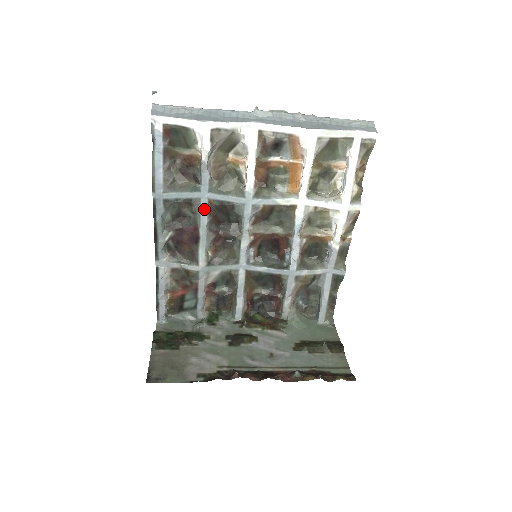
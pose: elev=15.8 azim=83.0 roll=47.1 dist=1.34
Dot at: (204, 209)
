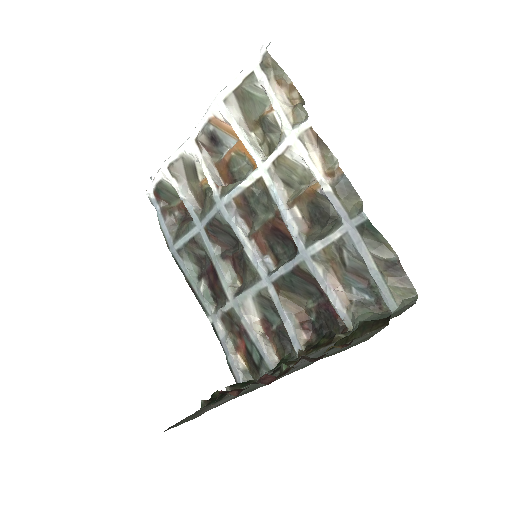
Dot at: (206, 240)
